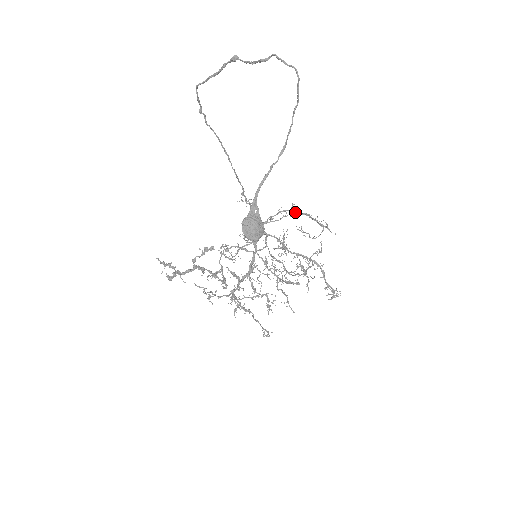
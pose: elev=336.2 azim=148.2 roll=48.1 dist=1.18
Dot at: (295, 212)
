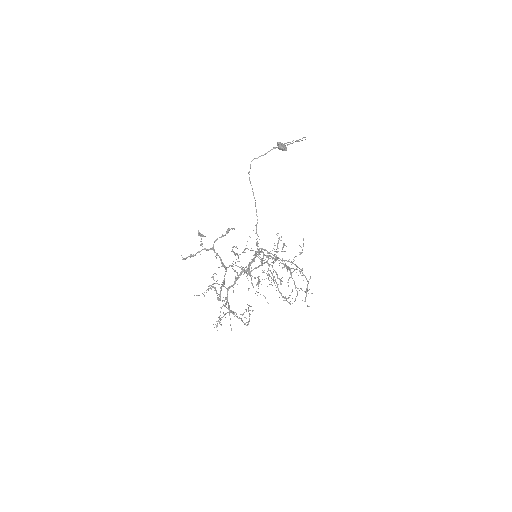
Dot at: (284, 251)
